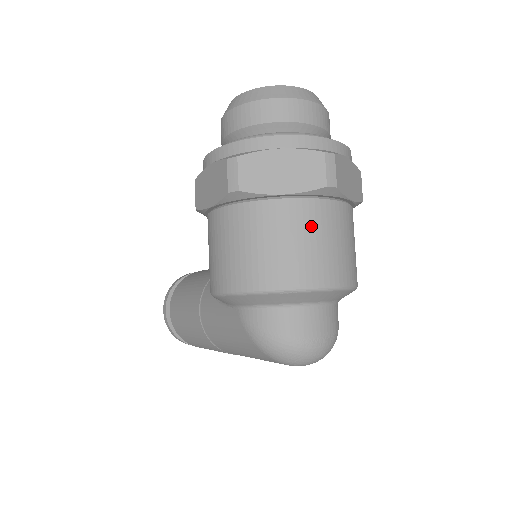
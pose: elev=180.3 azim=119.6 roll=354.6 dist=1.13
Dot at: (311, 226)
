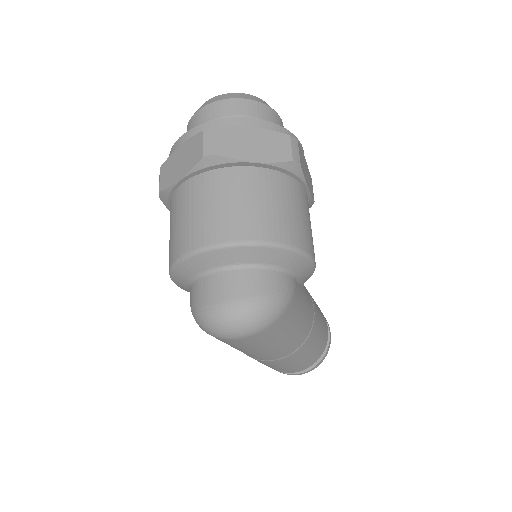
Dot at: (200, 196)
